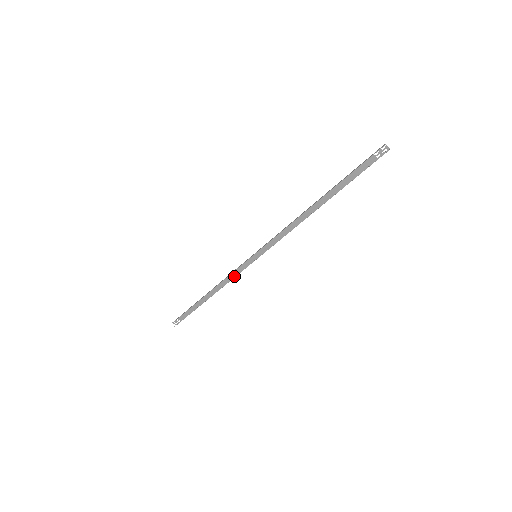
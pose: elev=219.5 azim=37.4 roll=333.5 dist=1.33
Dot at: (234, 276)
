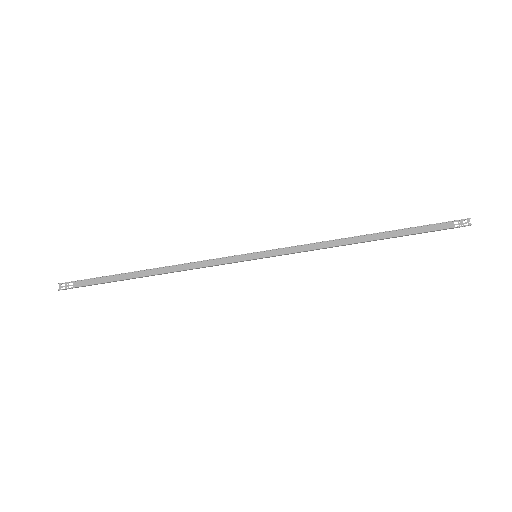
Dot at: (207, 266)
